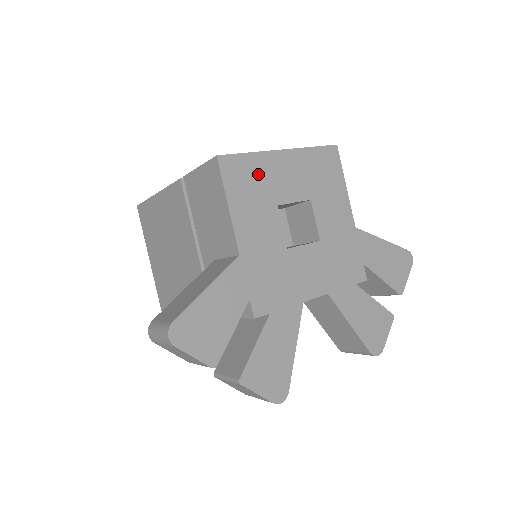
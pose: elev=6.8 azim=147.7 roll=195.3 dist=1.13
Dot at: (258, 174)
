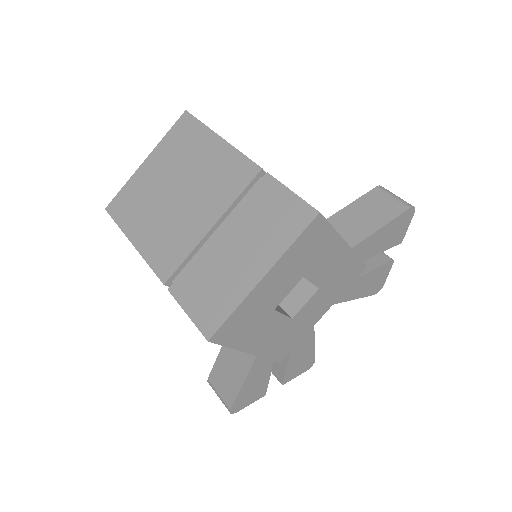
Dot at: (248, 313)
